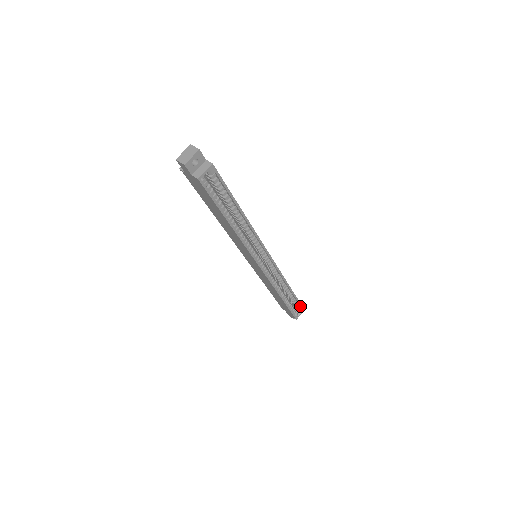
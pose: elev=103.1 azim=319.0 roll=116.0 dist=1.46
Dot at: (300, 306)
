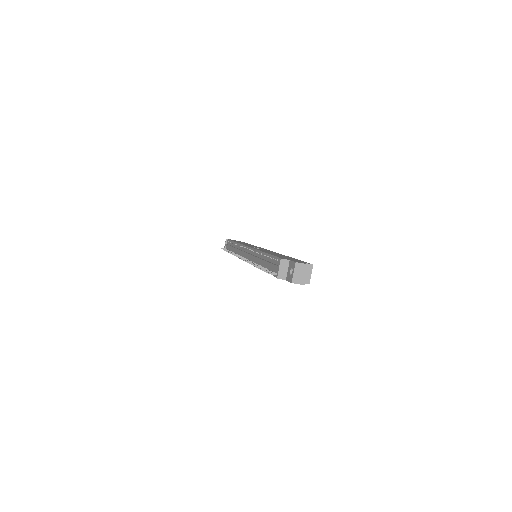
Dot at: occluded
